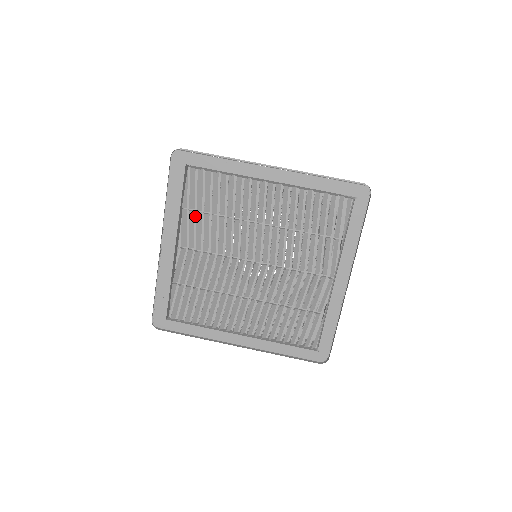
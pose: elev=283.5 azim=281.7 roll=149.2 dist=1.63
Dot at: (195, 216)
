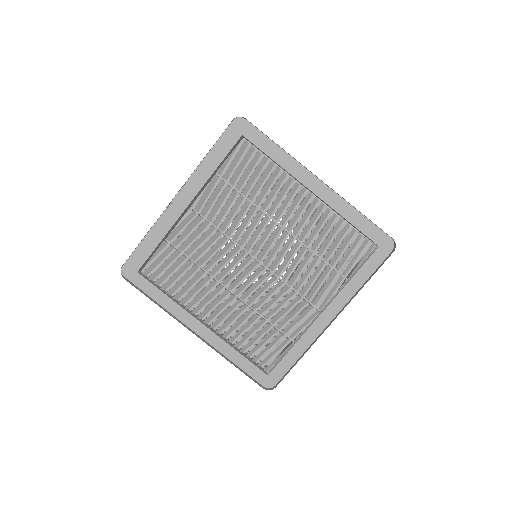
Dot at: (223, 187)
